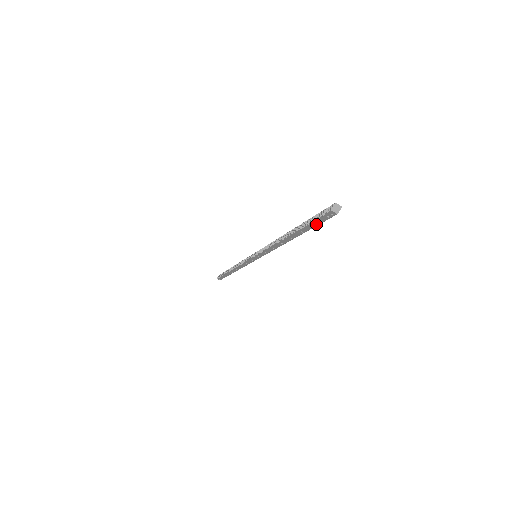
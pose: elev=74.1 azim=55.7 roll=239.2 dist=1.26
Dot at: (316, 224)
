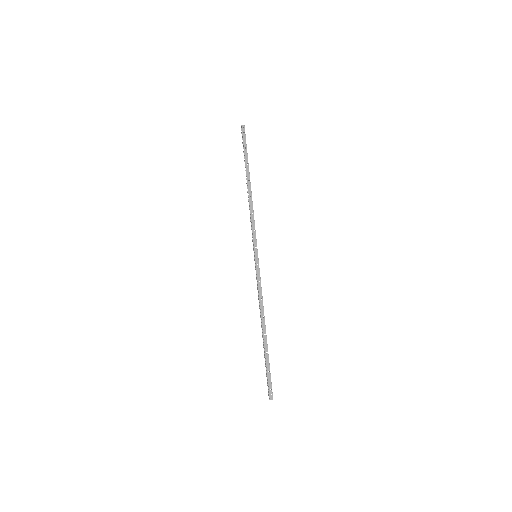
Dot at: (246, 146)
